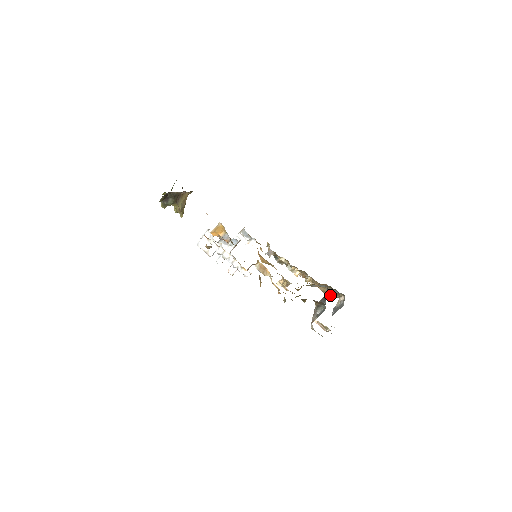
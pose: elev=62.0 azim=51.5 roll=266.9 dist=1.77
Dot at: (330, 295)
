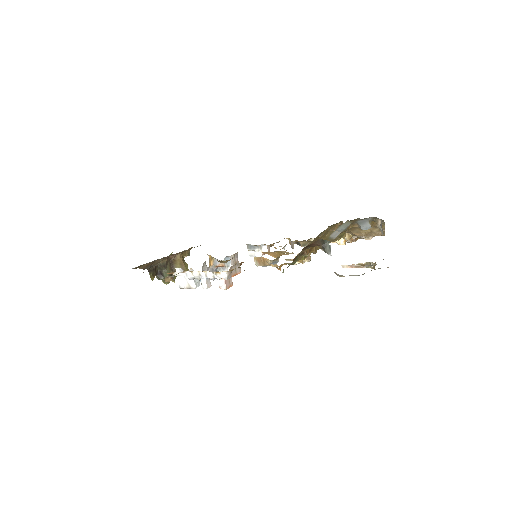
Dot at: (377, 232)
